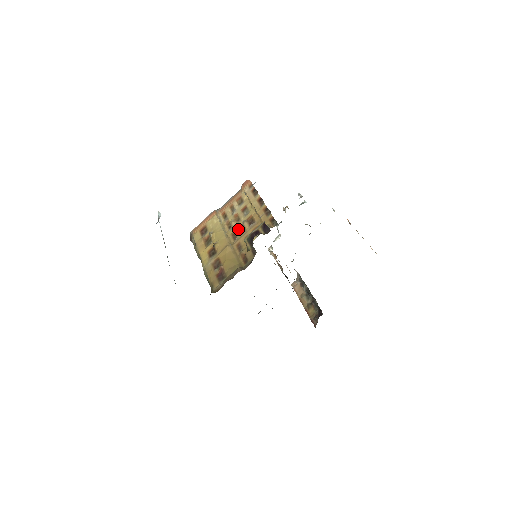
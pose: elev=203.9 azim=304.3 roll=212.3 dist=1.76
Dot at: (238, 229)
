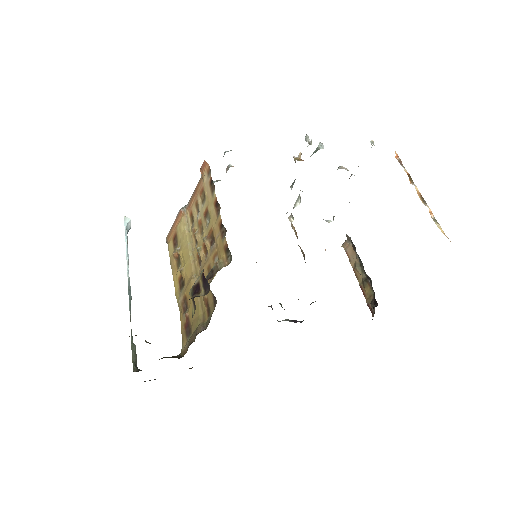
Dot at: (200, 250)
